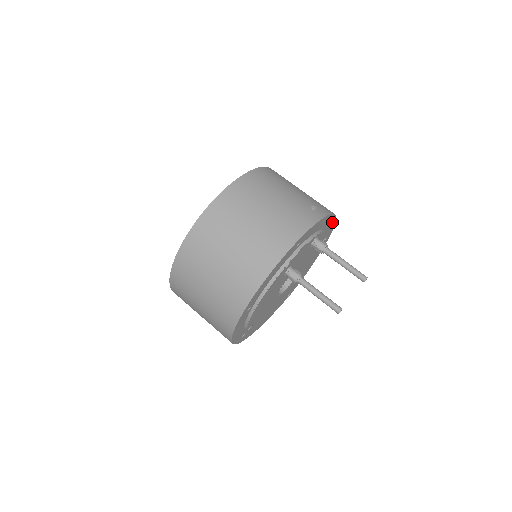
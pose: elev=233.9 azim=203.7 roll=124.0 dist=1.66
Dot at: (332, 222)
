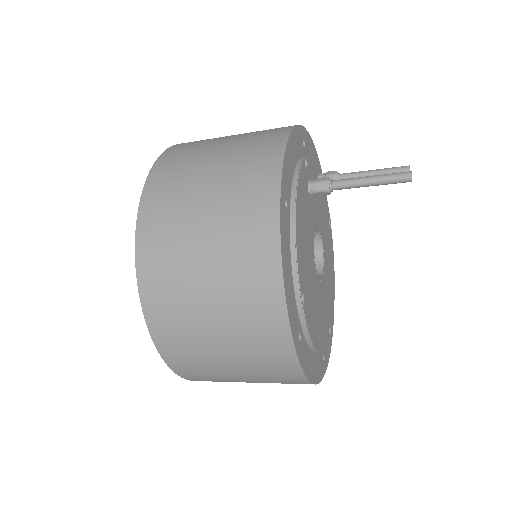
Dot at: occluded
